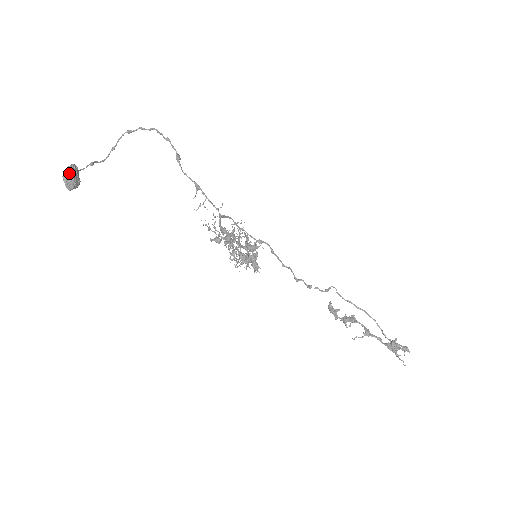
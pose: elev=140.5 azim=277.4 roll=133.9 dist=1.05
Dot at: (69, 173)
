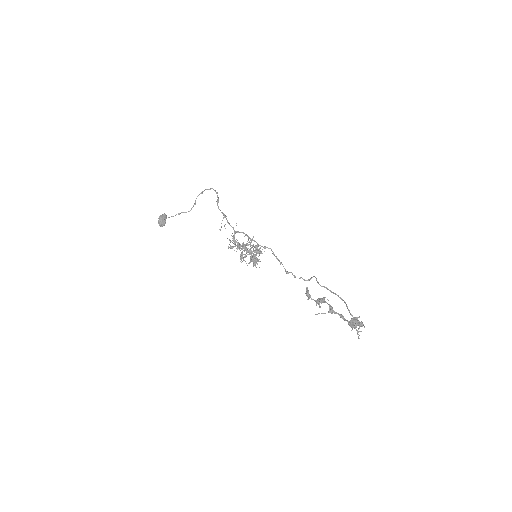
Dot at: (159, 218)
